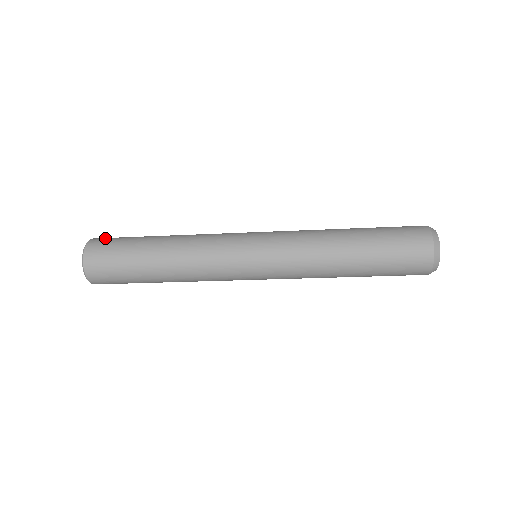
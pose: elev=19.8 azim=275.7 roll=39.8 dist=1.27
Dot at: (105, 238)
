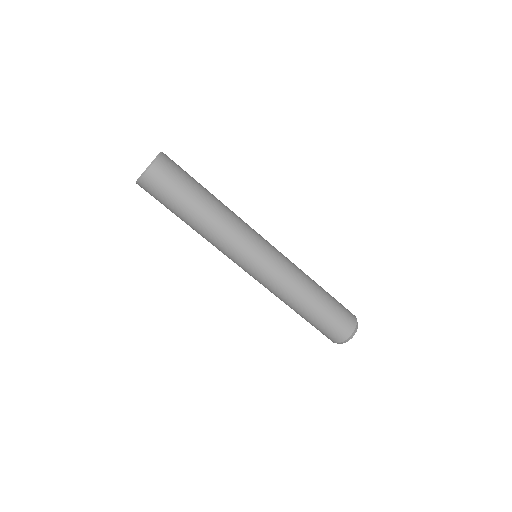
Dot at: occluded
